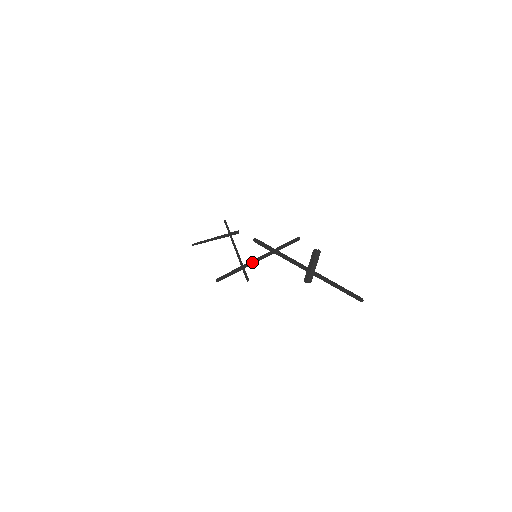
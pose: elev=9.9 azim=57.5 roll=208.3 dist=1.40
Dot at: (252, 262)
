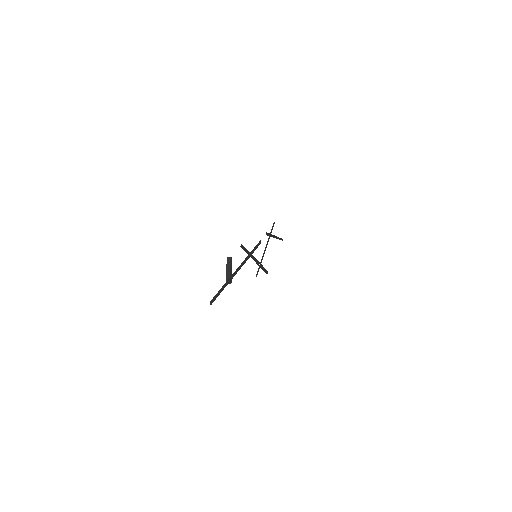
Dot at: occluded
